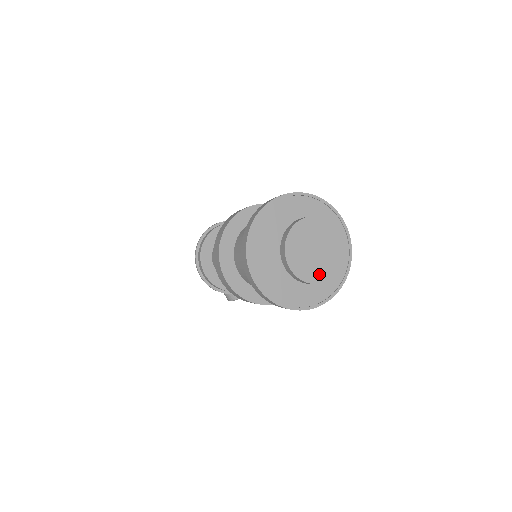
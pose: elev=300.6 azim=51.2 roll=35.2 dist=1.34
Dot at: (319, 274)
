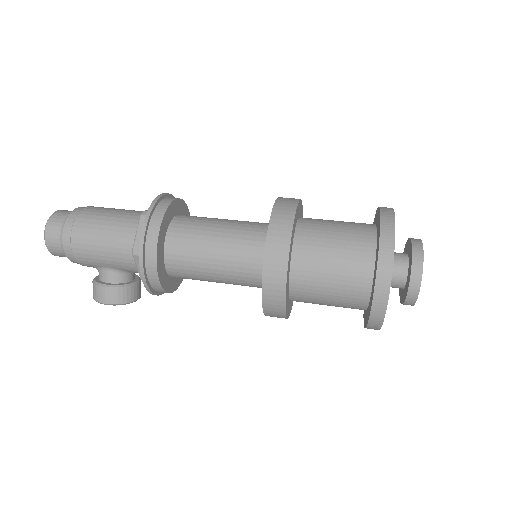
Dot at: occluded
